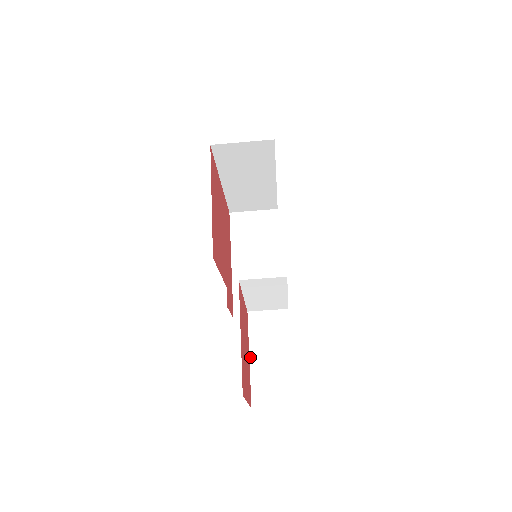
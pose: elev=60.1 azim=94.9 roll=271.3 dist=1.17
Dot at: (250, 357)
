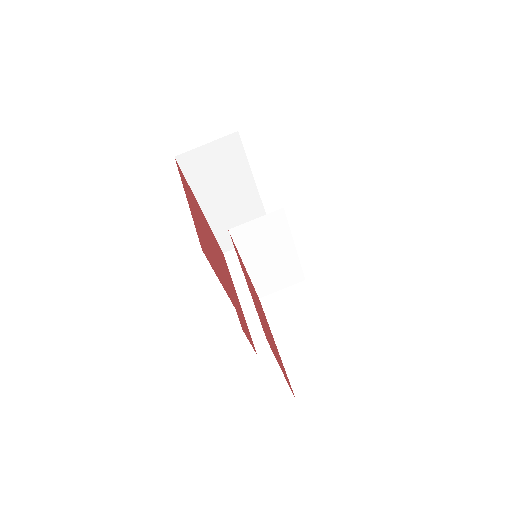
Dot at: (276, 344)
